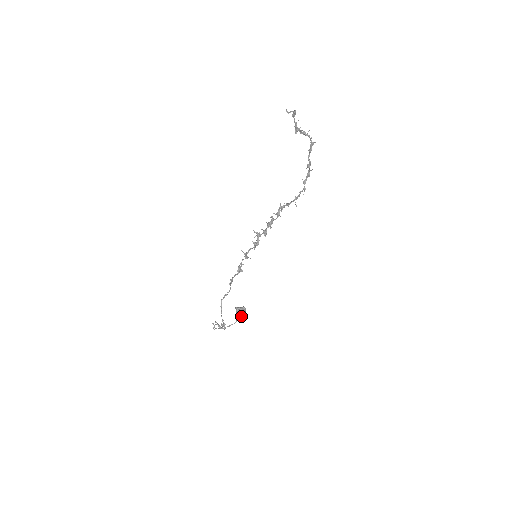
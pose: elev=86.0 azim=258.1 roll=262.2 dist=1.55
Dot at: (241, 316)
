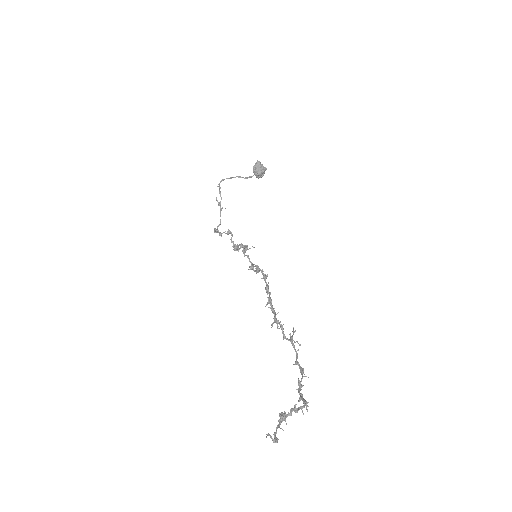
Dot at: (256, 177)
